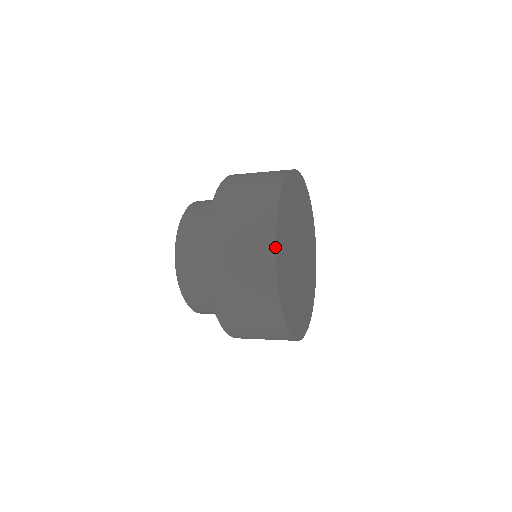
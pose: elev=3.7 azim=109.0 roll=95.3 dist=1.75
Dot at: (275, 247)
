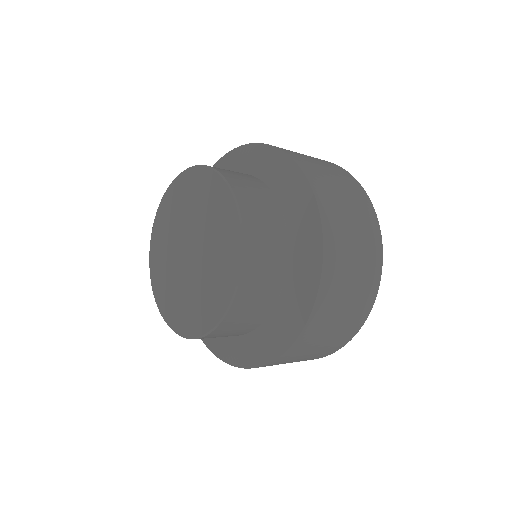
Dot at: occluded
